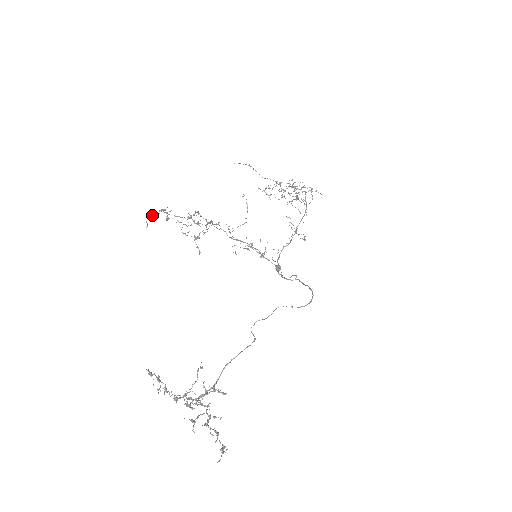
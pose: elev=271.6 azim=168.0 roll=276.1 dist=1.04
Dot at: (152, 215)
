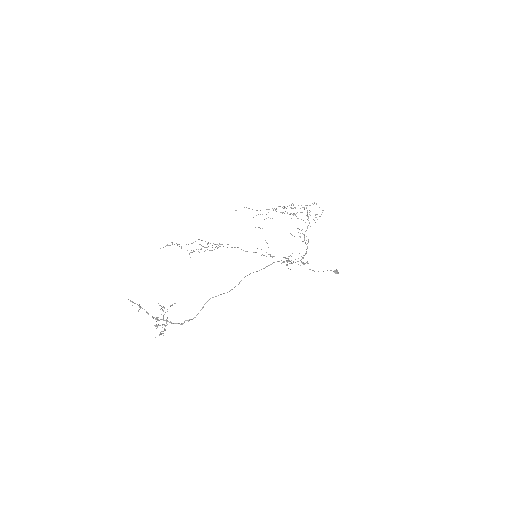
Dot at: occluded
